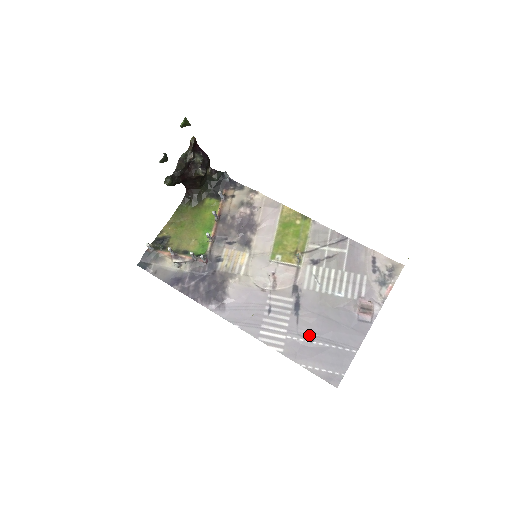
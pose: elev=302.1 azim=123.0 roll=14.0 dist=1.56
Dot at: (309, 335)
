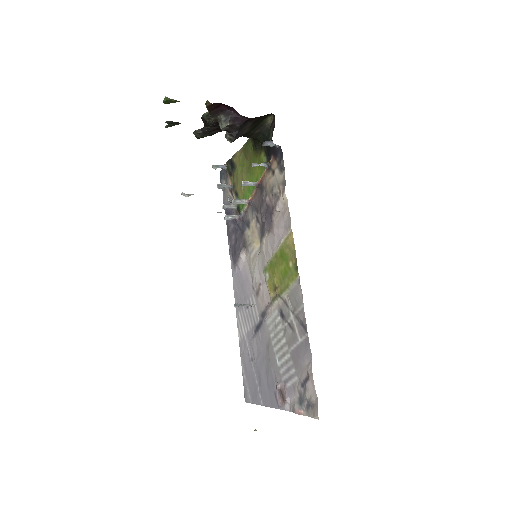
Dot at: (253, 354)
